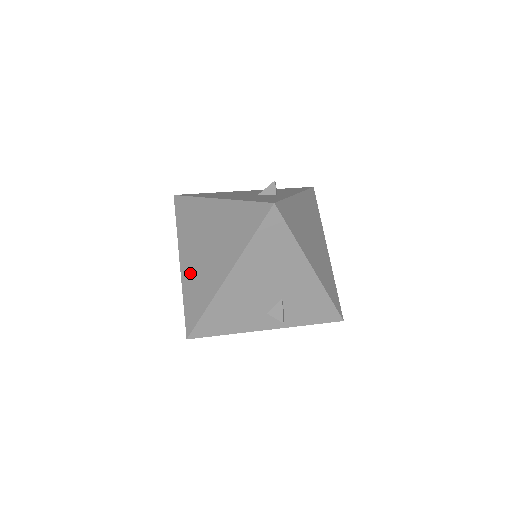
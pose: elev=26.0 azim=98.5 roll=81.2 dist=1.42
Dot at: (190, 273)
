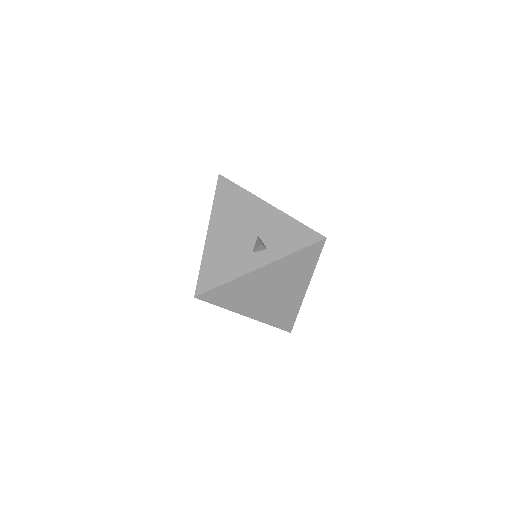
Dot at: occluded
